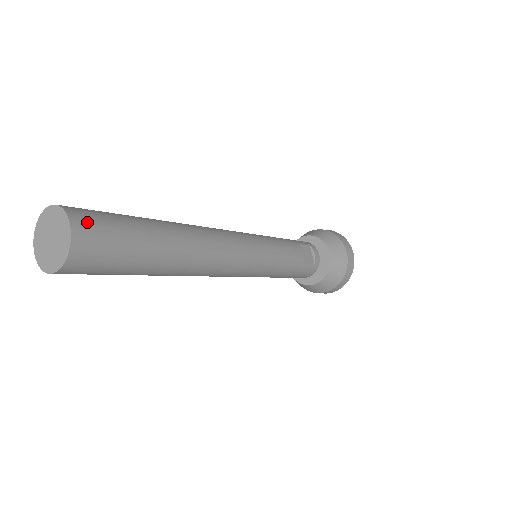
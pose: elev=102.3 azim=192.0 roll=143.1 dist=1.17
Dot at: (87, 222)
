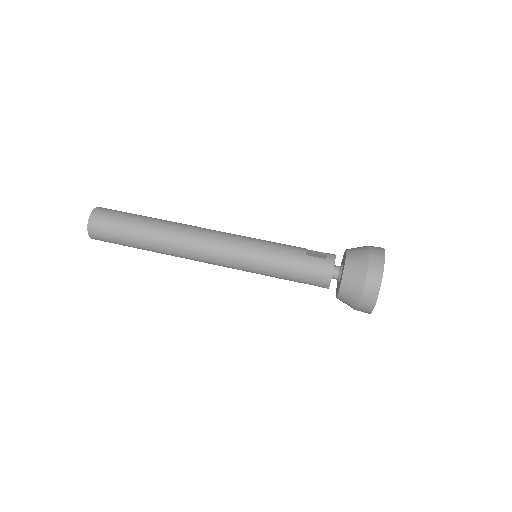
Dot at: (107, 209)
